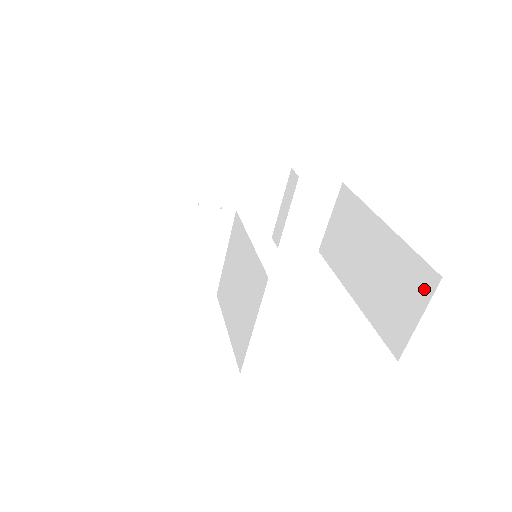
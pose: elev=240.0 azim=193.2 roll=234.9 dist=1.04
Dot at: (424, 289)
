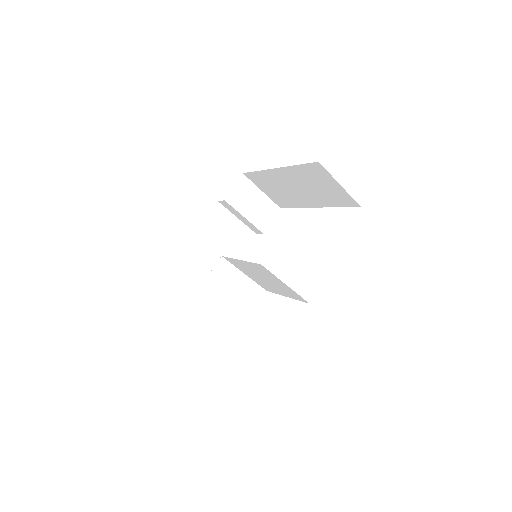
Dot at: (322, 173)
